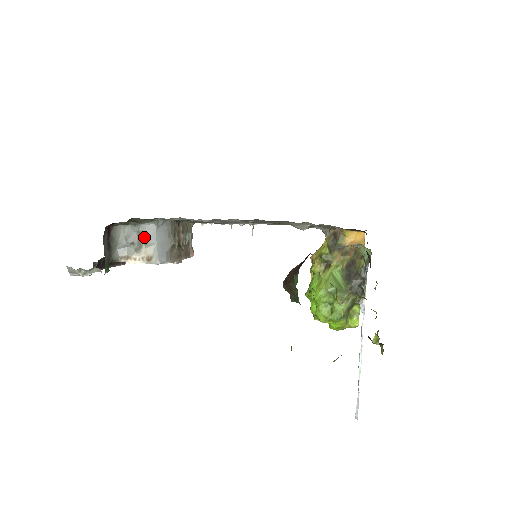
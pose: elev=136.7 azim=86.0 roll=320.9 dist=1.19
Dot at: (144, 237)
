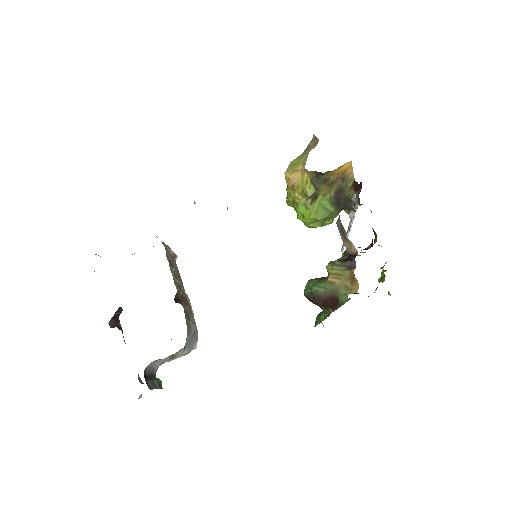
Dot at: (175, 354)
